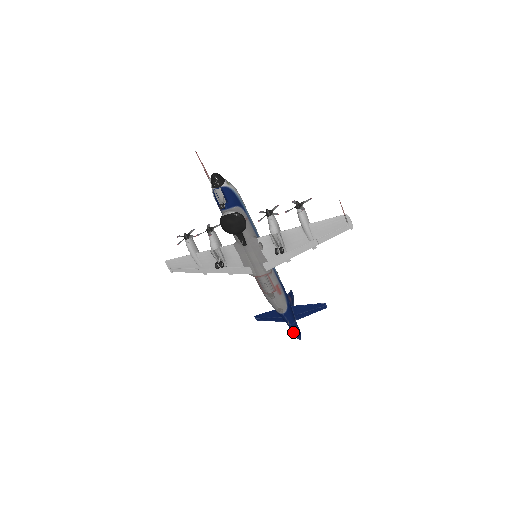
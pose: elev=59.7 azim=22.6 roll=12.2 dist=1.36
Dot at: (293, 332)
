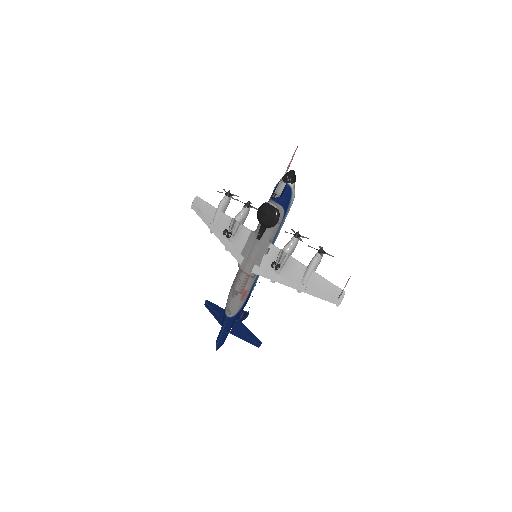
Dot at: (218, 338)
